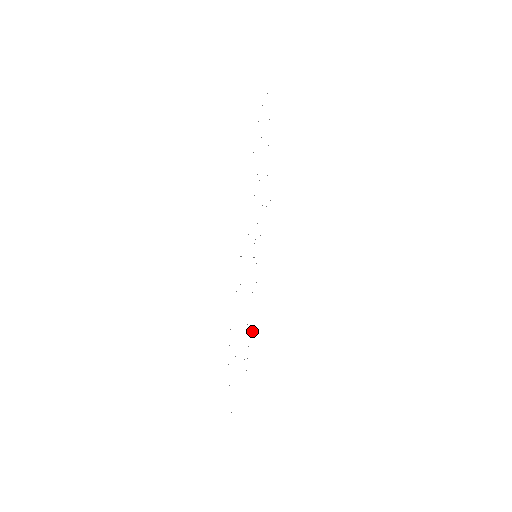
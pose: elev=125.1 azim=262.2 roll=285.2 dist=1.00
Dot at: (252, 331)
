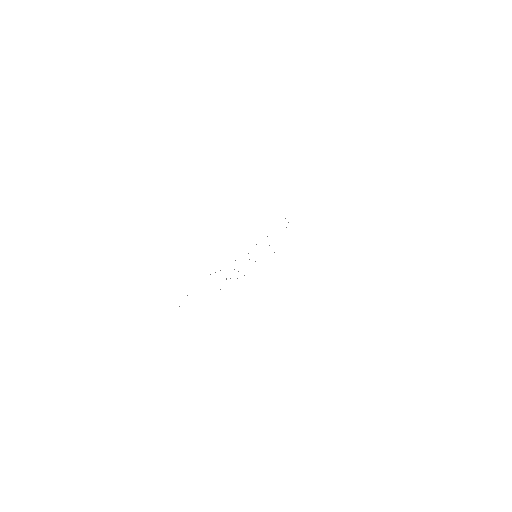
Dot at: occluded
